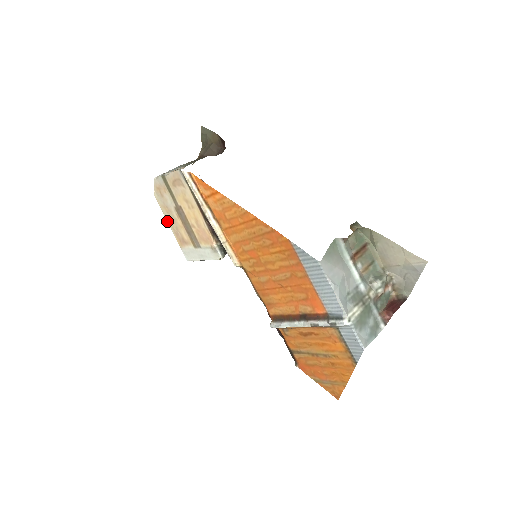
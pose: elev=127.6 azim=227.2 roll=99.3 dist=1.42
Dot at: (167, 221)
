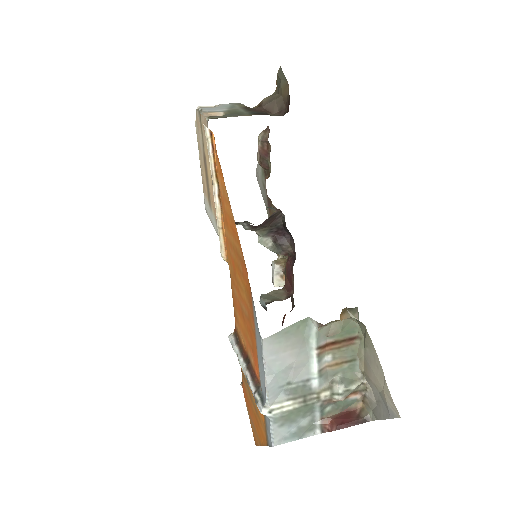
Dot at: occluded
